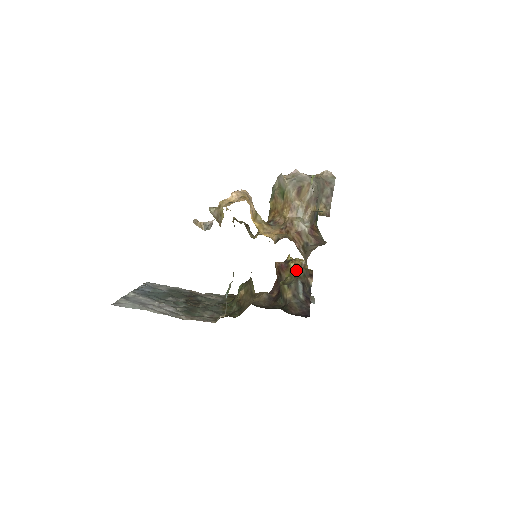
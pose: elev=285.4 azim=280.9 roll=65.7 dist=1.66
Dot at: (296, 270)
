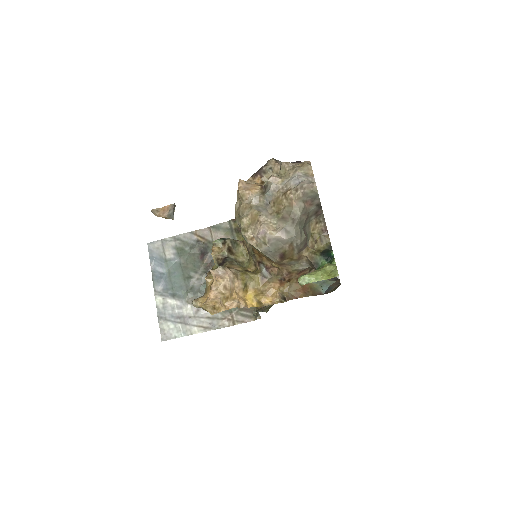
Dot at: occluded
